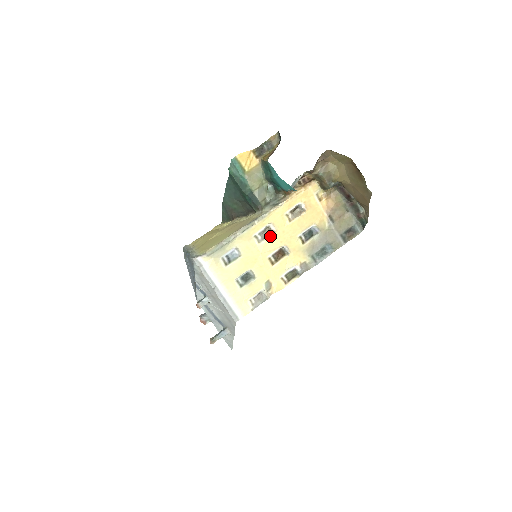
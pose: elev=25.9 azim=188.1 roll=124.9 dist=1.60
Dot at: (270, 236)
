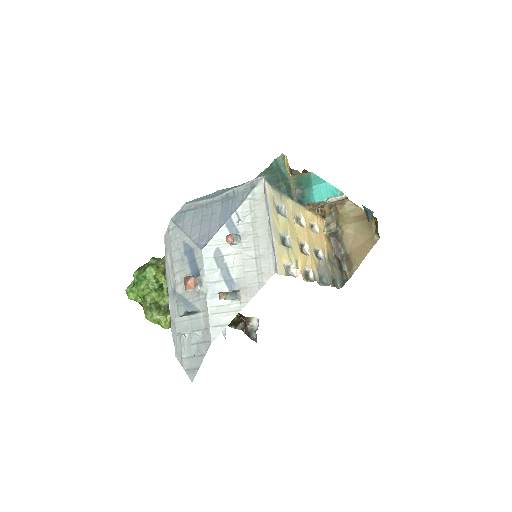
Dot at: (302, 226)
